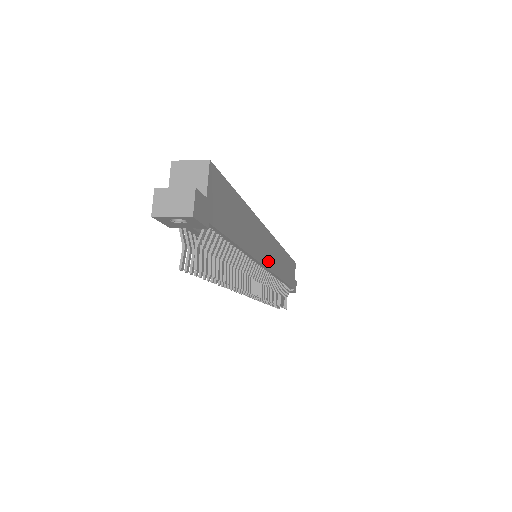
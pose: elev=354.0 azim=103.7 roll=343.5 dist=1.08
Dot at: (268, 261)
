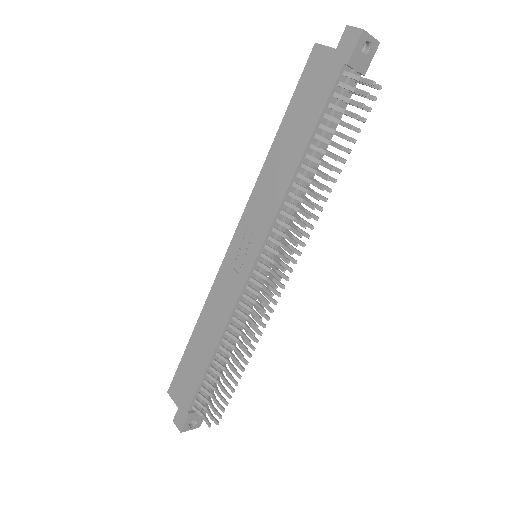
Dot at: occluded
